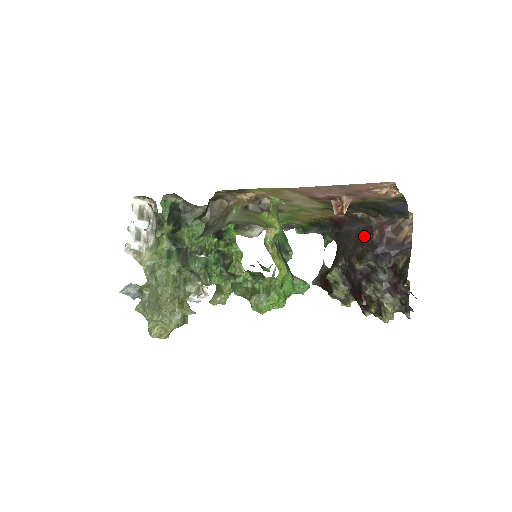
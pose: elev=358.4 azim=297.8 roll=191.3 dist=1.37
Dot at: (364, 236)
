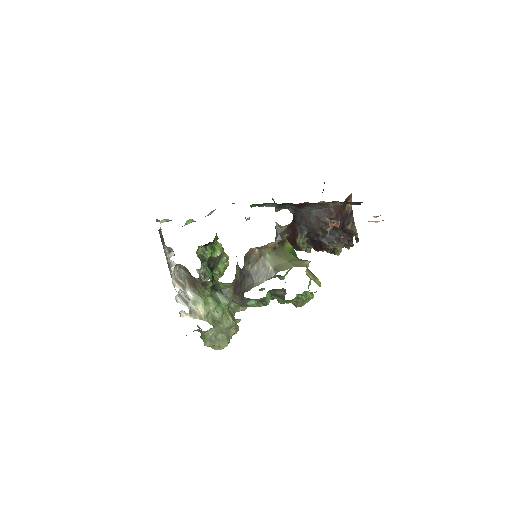
Dot at: (324, 215)
